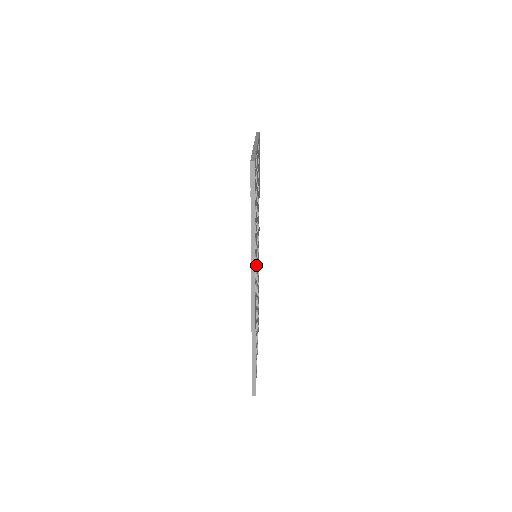
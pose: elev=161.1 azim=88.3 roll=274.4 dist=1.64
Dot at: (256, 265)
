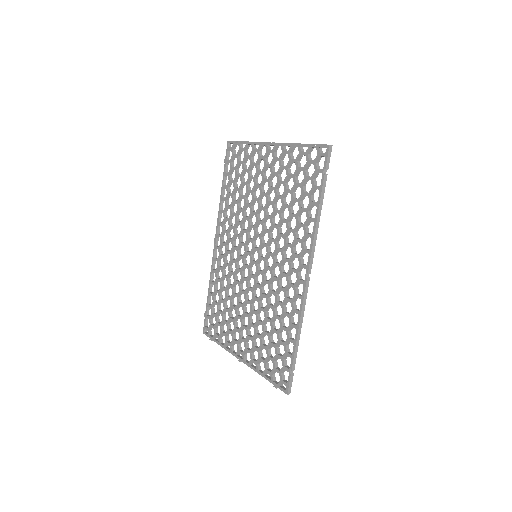
Dot at: occluded
